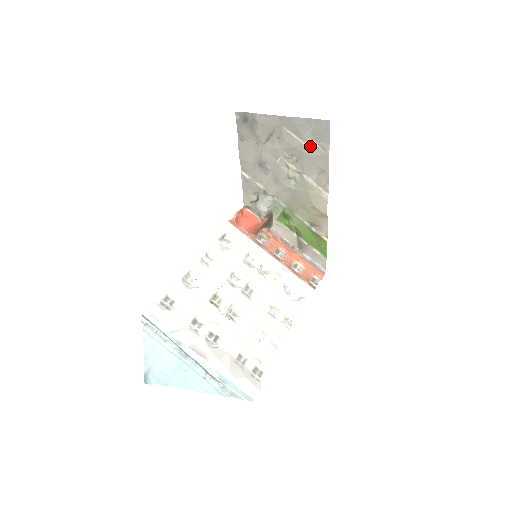
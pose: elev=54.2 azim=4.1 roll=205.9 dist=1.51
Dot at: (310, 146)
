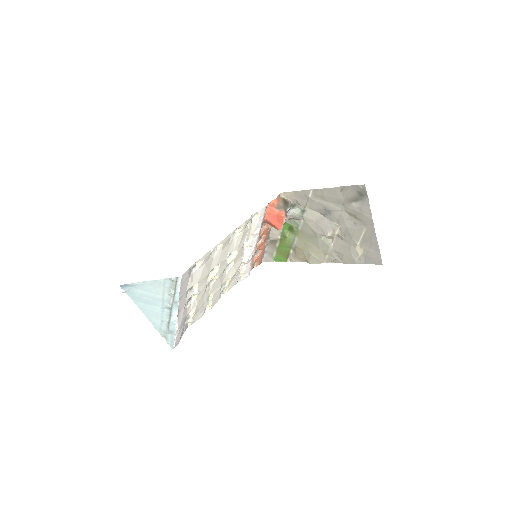
Dot at: (357, 249)
